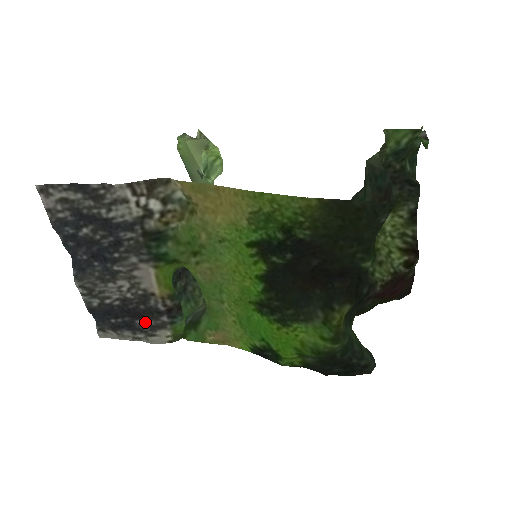
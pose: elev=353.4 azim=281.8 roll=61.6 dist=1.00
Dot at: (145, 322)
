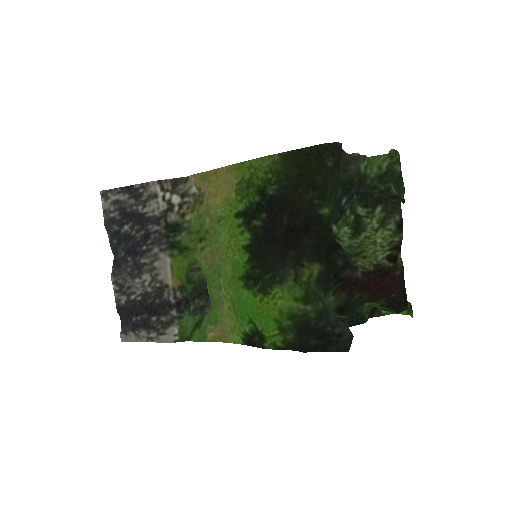
Dot at: (158, 319)
